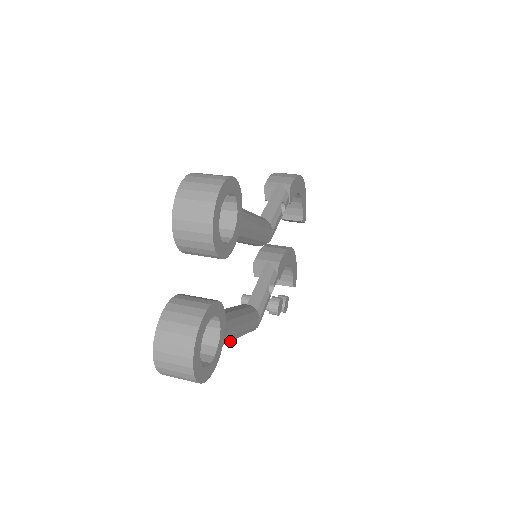
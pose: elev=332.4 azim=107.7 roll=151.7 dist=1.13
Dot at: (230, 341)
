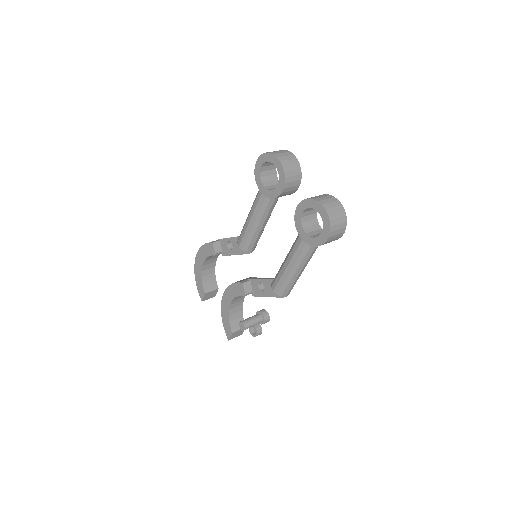
Dot at: occluded
